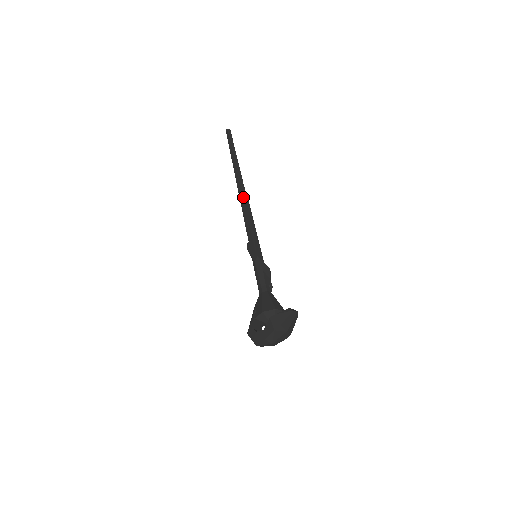
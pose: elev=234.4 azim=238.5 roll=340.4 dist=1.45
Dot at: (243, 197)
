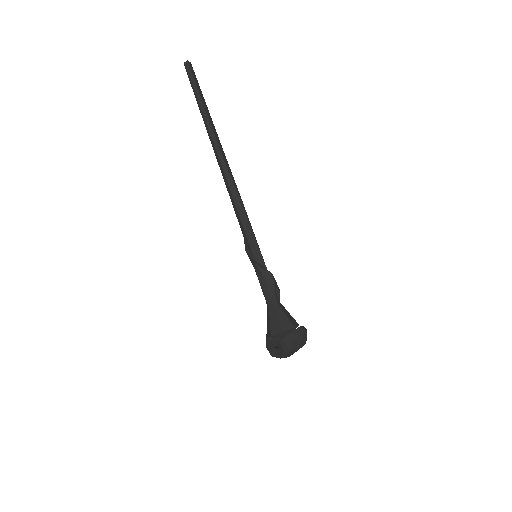
Dot at: (225, 178)
